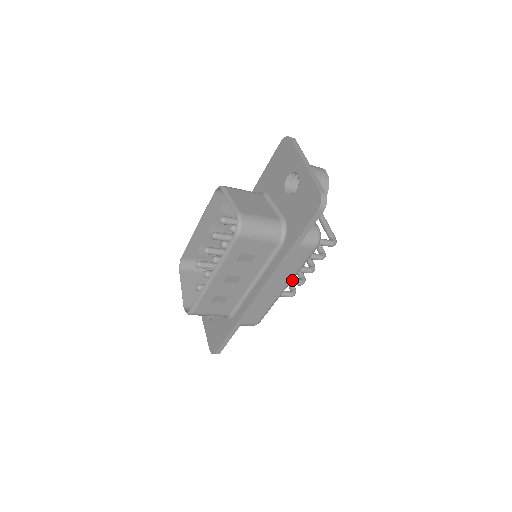
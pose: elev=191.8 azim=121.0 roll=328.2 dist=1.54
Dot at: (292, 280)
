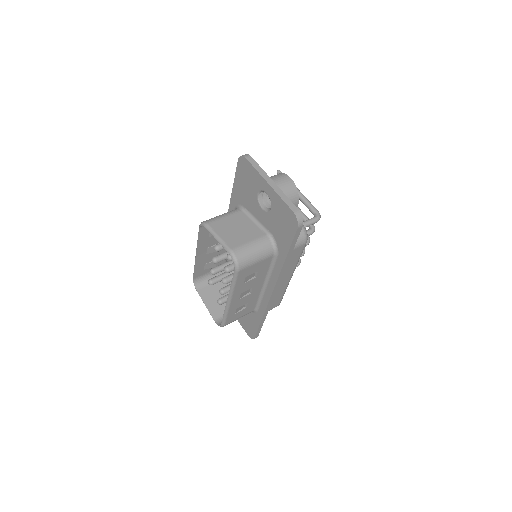
Dot at: occluded
